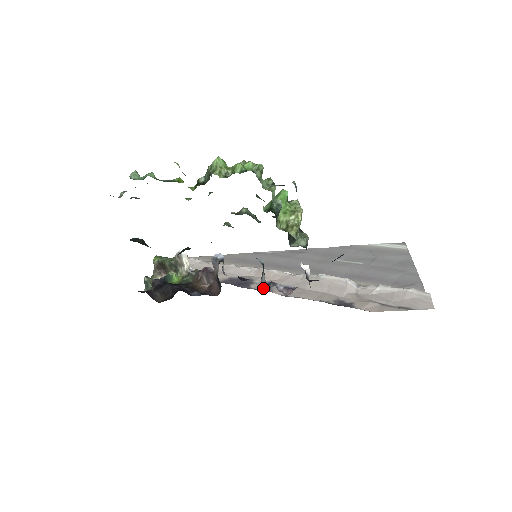
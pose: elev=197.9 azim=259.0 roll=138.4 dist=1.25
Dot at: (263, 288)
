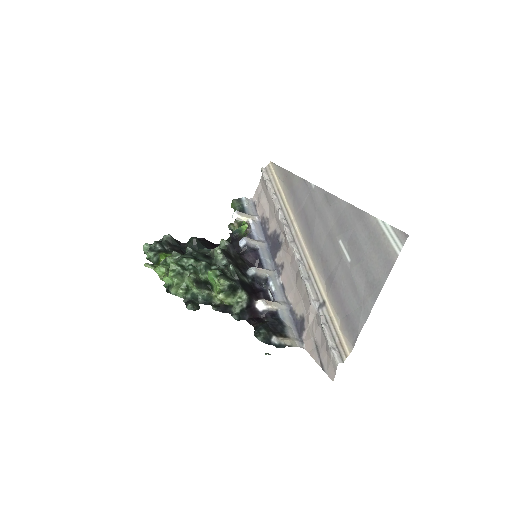
Dot at: (265, 283)
